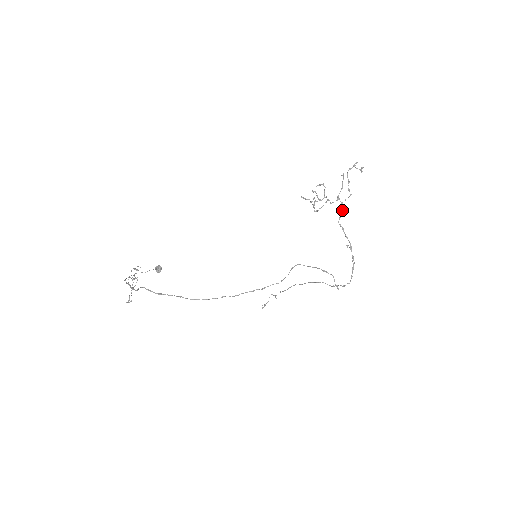
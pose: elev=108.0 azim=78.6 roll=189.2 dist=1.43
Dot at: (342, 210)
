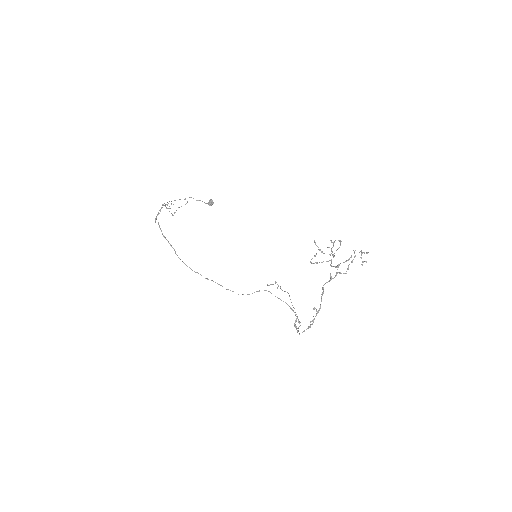
Dot at: (333, 278)
